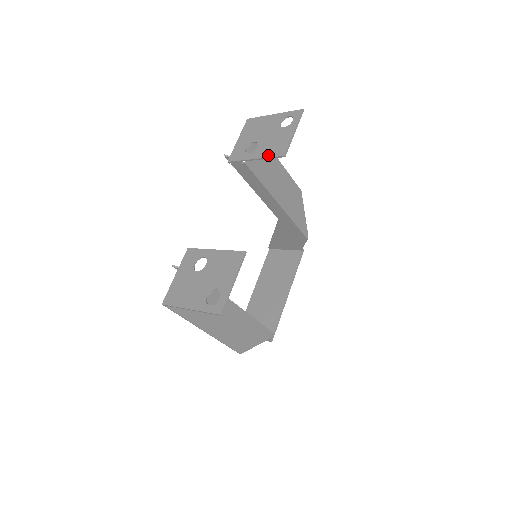
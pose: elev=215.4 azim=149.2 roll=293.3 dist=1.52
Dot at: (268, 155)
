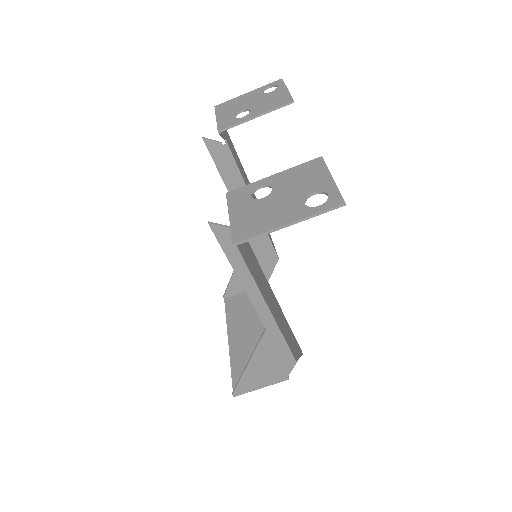
Dot at: (271, 108)
